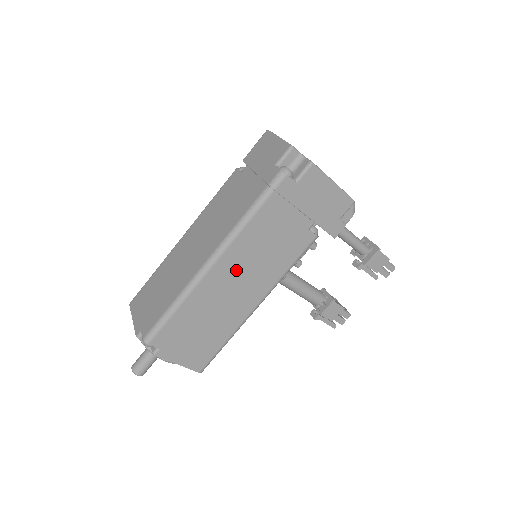
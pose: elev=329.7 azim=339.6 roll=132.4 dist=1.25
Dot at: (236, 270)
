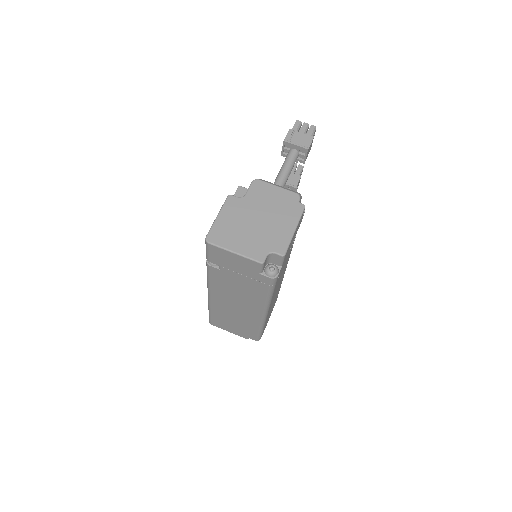
Dot at: occluded
